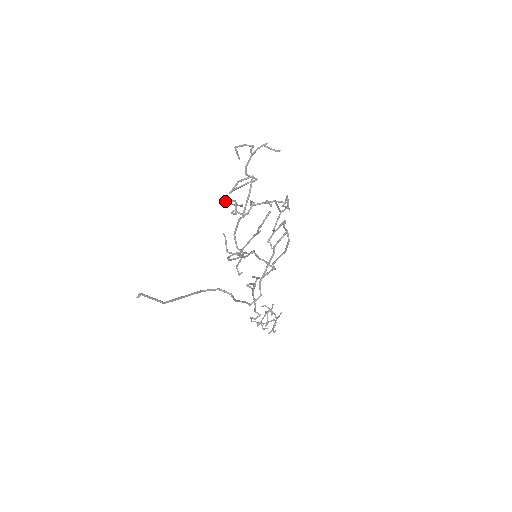
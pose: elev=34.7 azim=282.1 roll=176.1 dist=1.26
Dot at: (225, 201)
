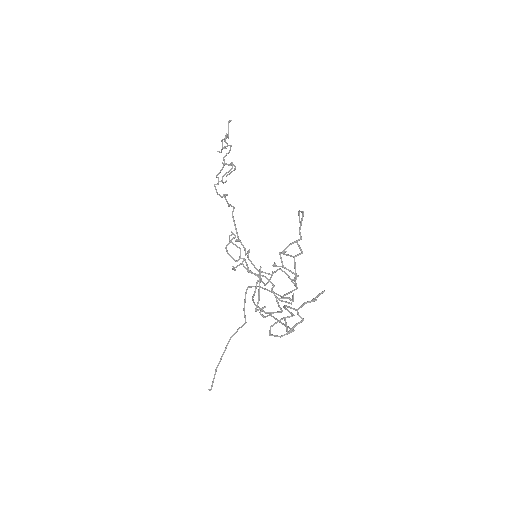
Dot at: occluded
